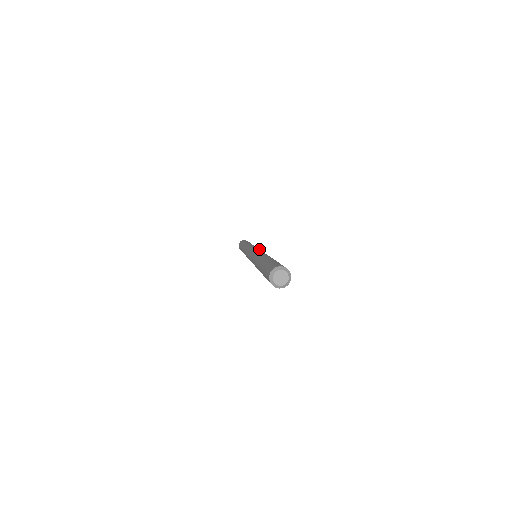
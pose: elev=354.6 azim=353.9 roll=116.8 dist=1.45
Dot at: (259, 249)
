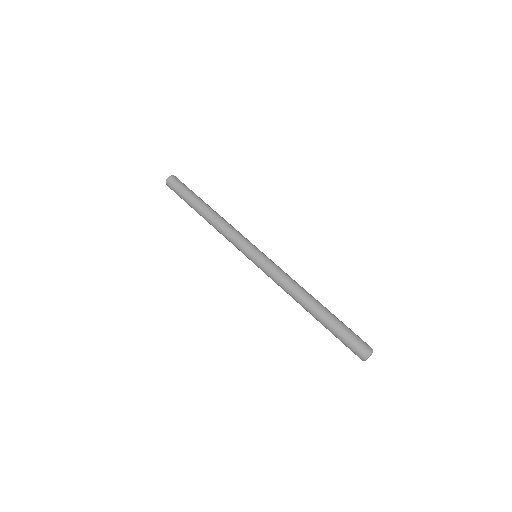
Dot at: (262, 252)
